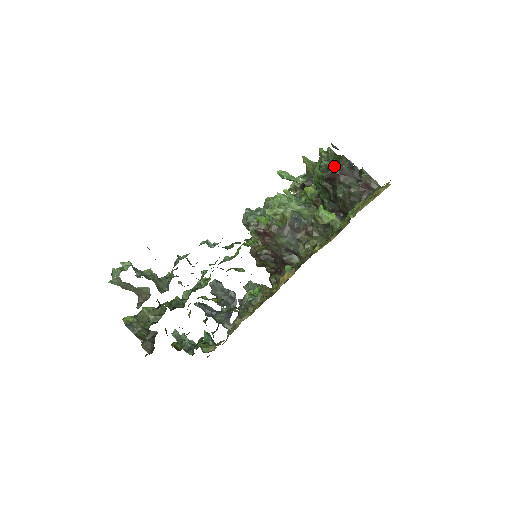
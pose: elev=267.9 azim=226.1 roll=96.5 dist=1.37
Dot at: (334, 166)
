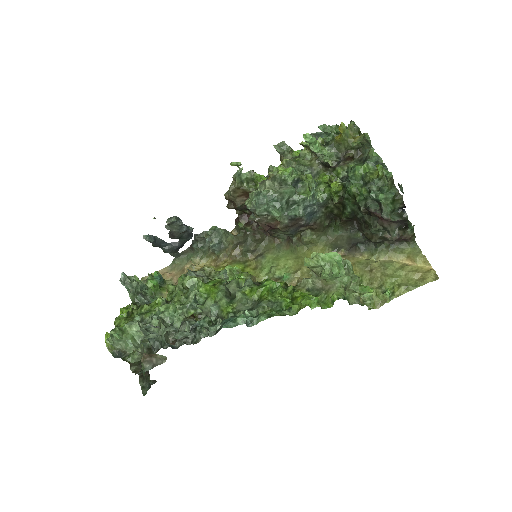
Dot at: (389, 212)
